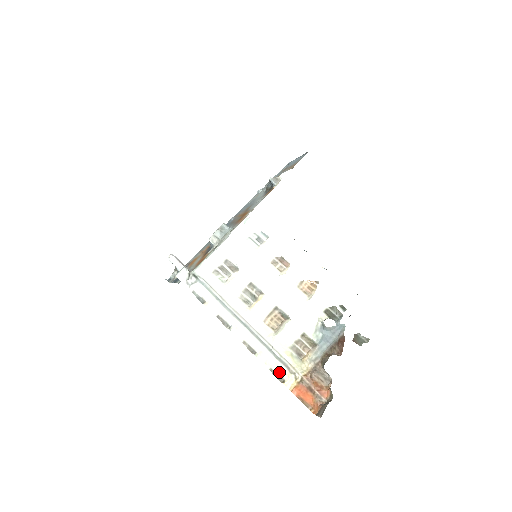
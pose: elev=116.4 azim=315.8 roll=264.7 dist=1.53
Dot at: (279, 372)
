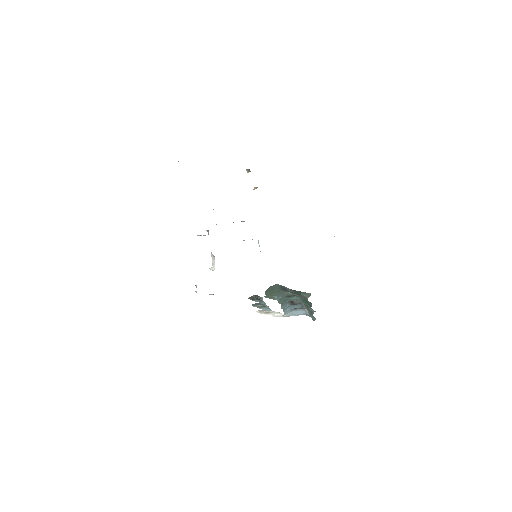
Dot at: occluded
